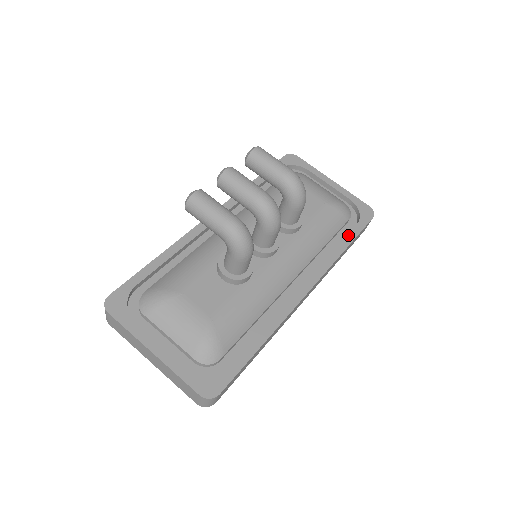
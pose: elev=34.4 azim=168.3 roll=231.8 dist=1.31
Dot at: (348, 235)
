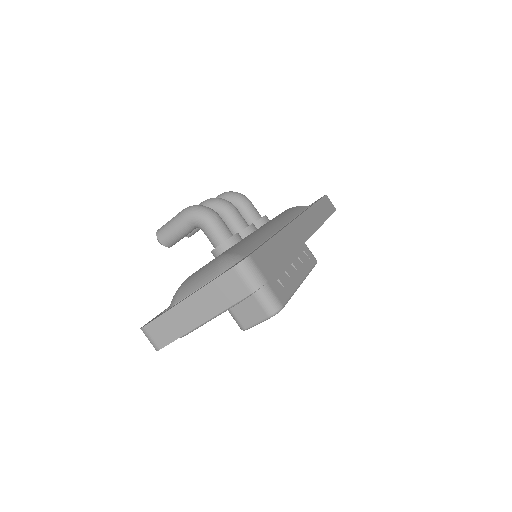
Dot at: (312, 204)
